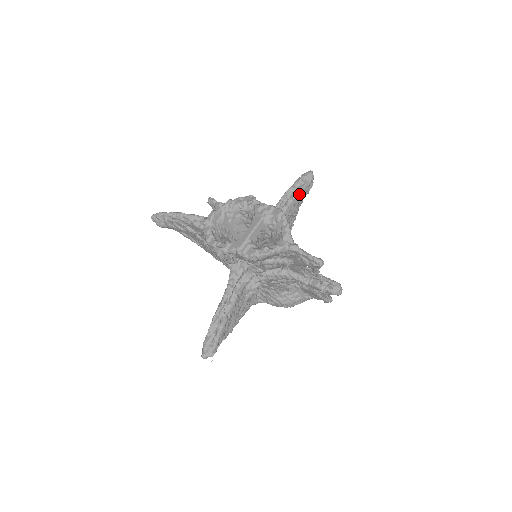
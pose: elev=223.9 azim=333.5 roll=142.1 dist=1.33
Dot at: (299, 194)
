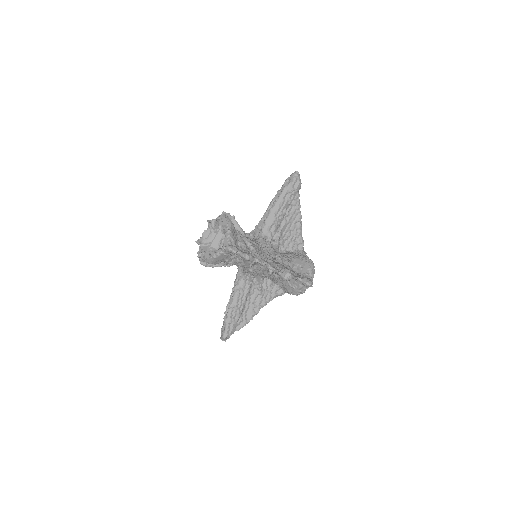
Dot at: (282, 196)
